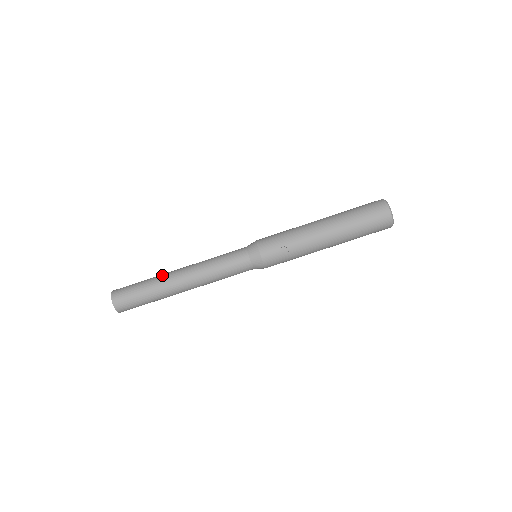
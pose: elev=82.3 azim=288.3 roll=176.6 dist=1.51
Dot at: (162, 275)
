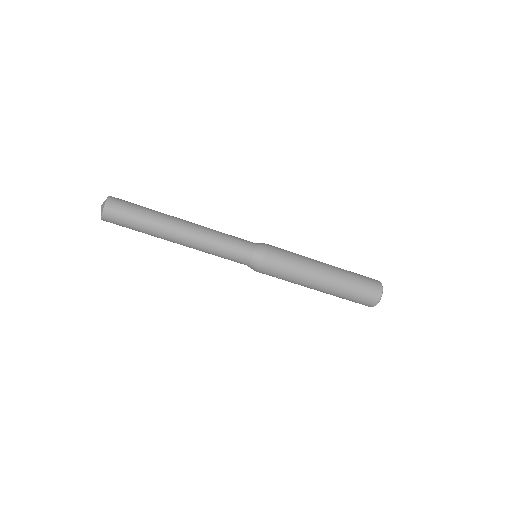
Dot at: (163, 227)
